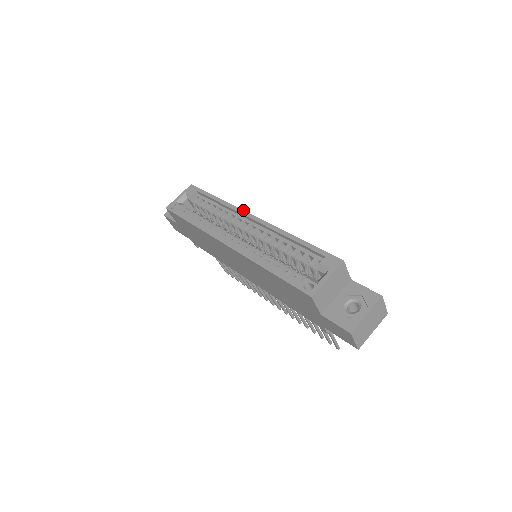
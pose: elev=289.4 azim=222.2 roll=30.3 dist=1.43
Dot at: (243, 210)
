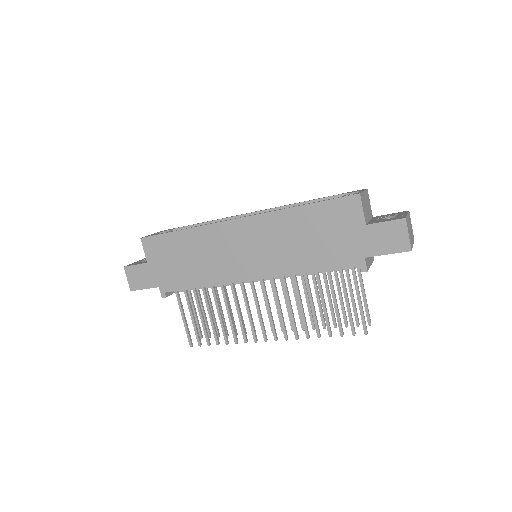
Dot at: occluded
